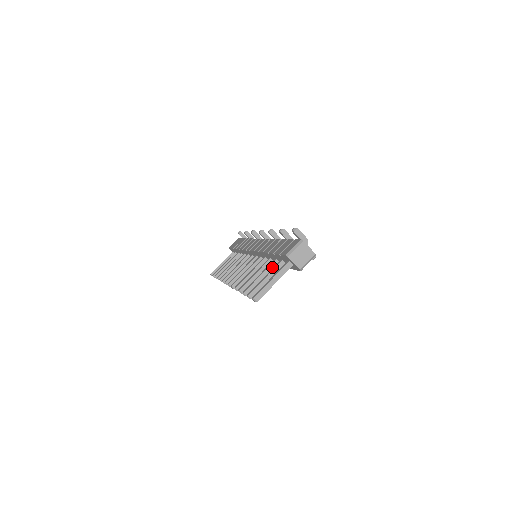
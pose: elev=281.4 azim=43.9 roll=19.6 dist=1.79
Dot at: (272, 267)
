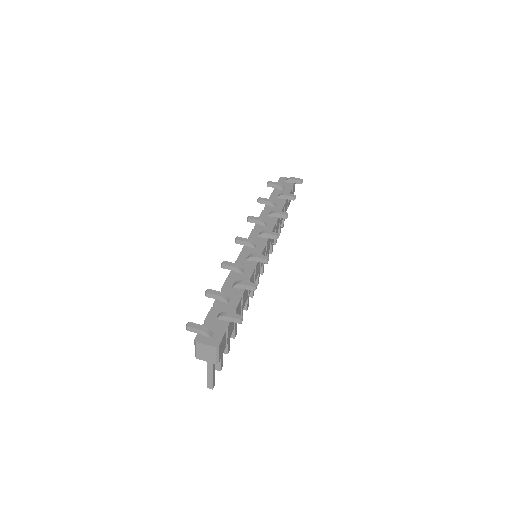
Dot at: occluded
